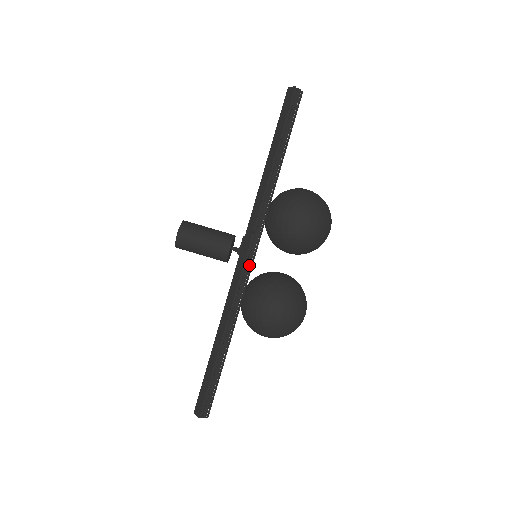
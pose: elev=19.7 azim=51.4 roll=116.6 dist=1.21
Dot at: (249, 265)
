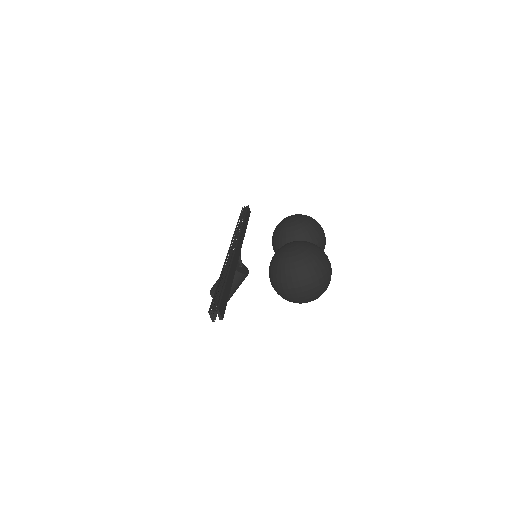
Dot at: (234, 248)
